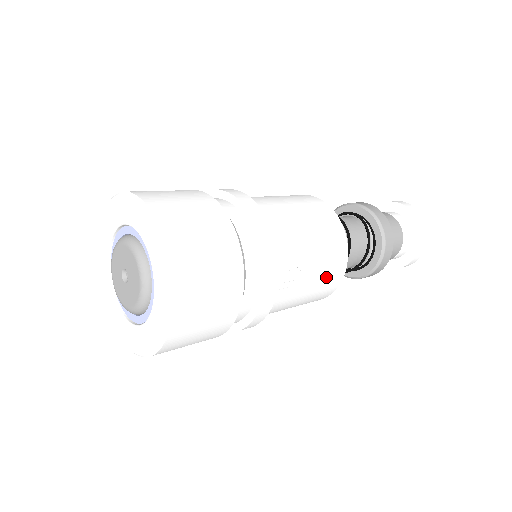
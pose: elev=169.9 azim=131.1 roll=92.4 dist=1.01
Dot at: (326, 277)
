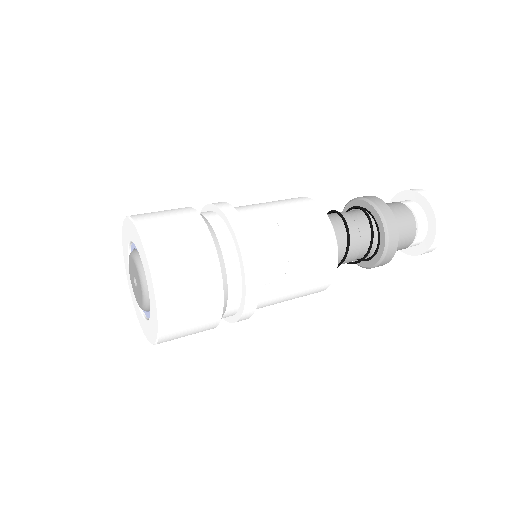
Dot at: (315, 275)
